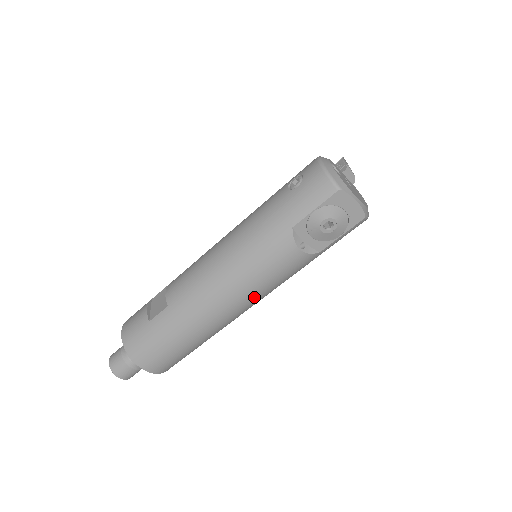
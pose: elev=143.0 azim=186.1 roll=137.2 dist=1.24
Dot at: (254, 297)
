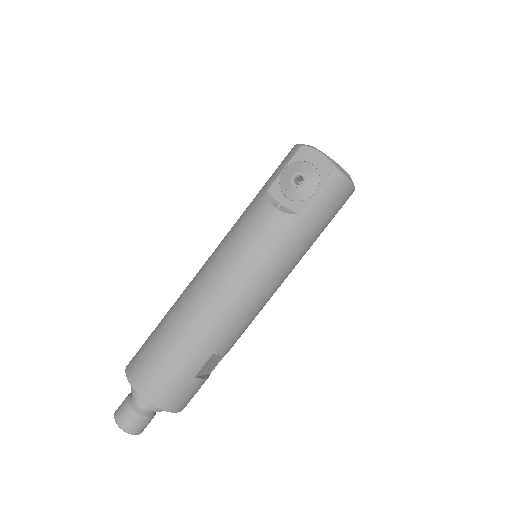
Dot at: (240, 276)
